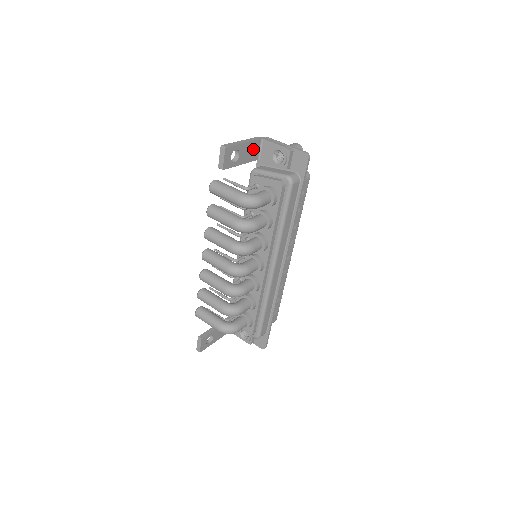
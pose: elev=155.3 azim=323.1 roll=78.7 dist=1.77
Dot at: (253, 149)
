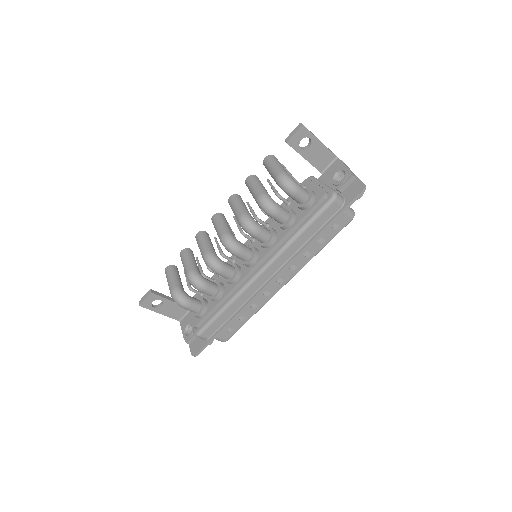
Dot at: (324, 157)
